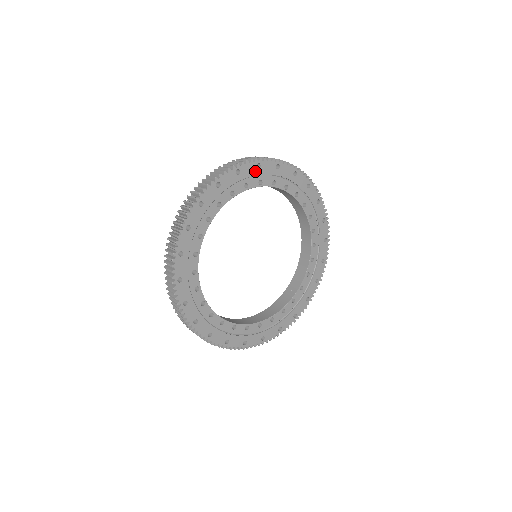
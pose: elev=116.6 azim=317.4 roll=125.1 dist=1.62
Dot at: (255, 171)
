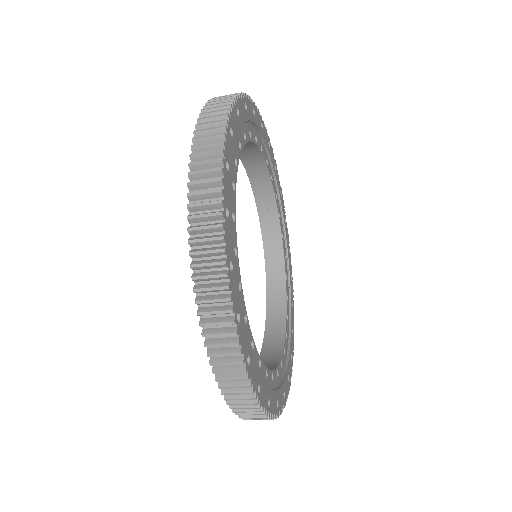
Dot at: (229, 224)
